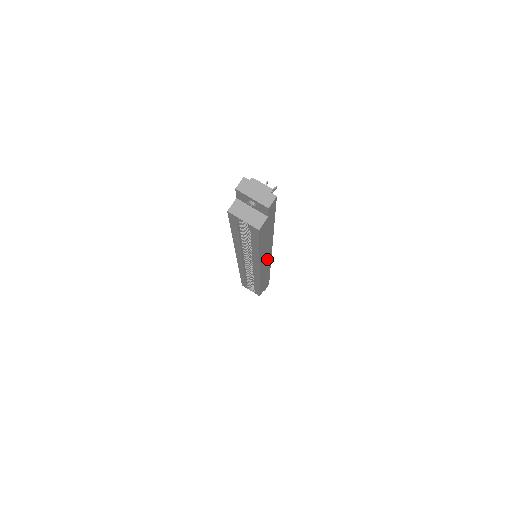
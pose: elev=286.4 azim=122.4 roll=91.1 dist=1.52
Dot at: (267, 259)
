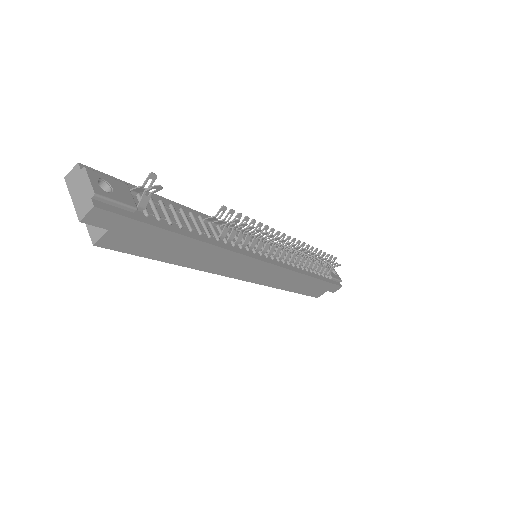
Dot at: (254, 267)
